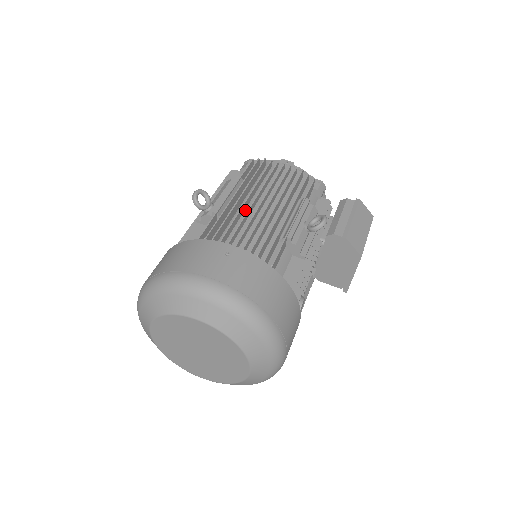
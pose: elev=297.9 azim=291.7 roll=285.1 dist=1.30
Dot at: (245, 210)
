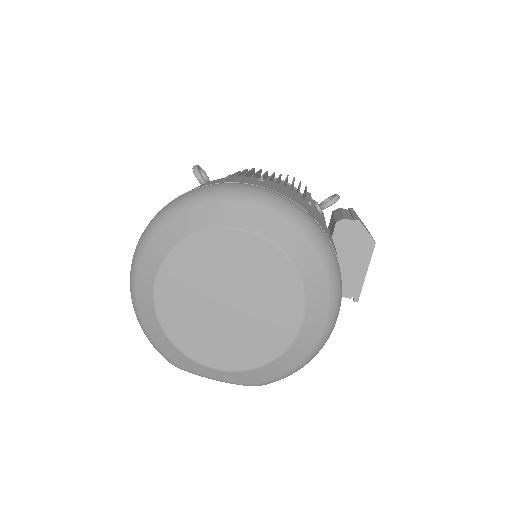
Dot at: occluded
